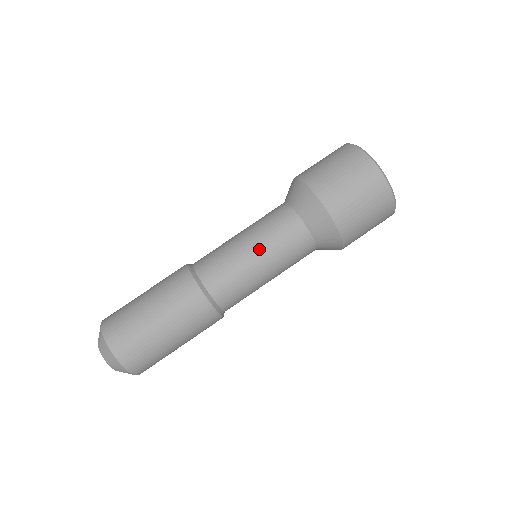
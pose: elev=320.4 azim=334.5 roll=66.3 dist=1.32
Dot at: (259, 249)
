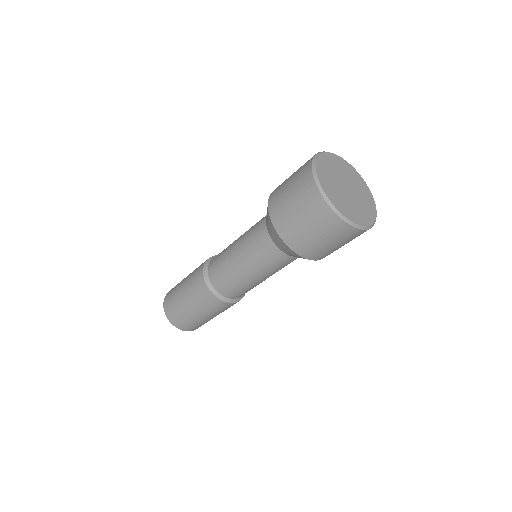
Dot at: (242, 259)
